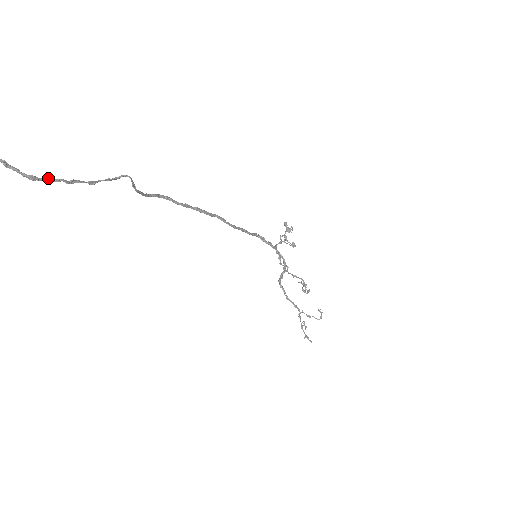
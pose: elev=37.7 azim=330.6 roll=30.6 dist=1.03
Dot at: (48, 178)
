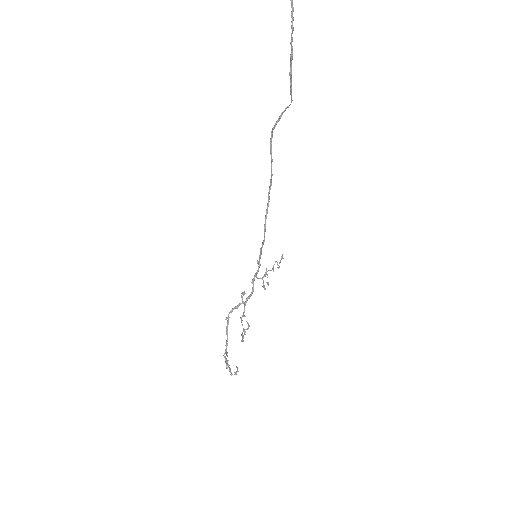
Dot at: (292, 41)
